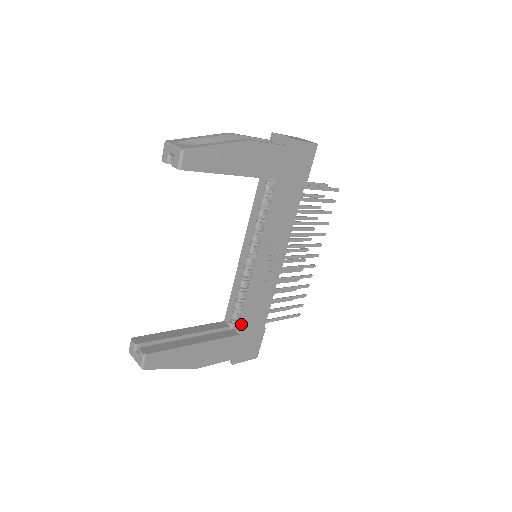
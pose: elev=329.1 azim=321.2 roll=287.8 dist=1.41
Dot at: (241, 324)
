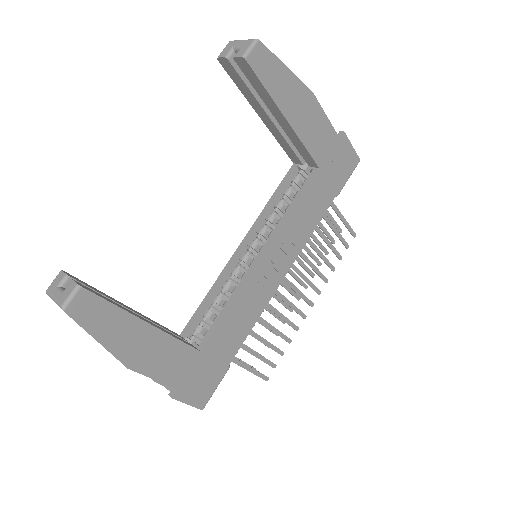
Dot at: (208, 336)
